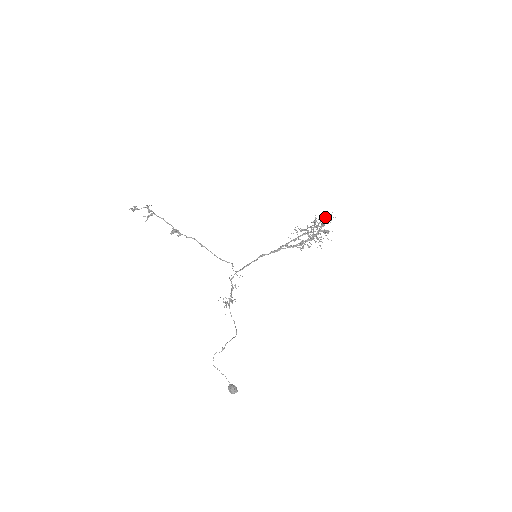
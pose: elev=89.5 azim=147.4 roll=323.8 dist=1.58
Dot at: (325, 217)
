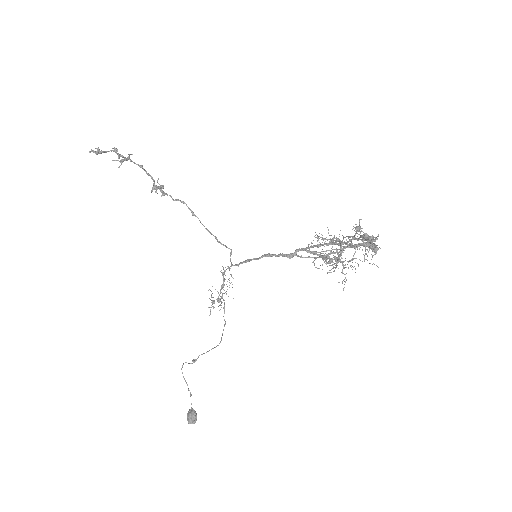
Dot at: (366, 236)
